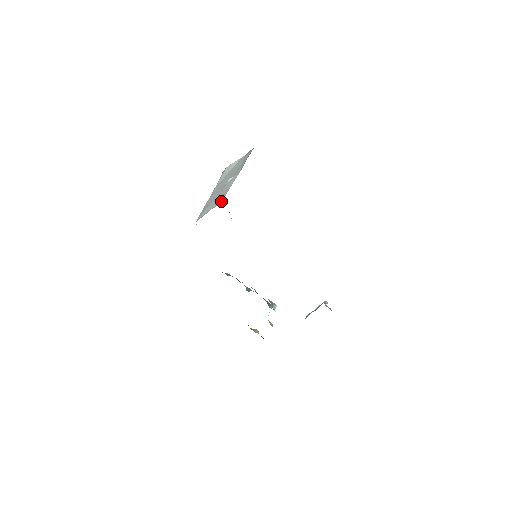
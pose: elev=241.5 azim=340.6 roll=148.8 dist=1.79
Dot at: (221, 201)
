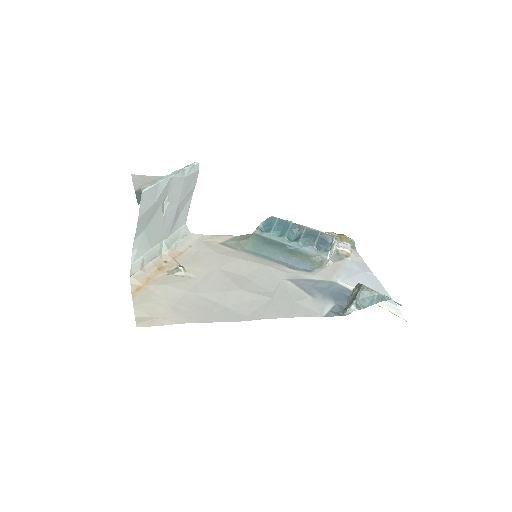
Dot at: (198, 172)
